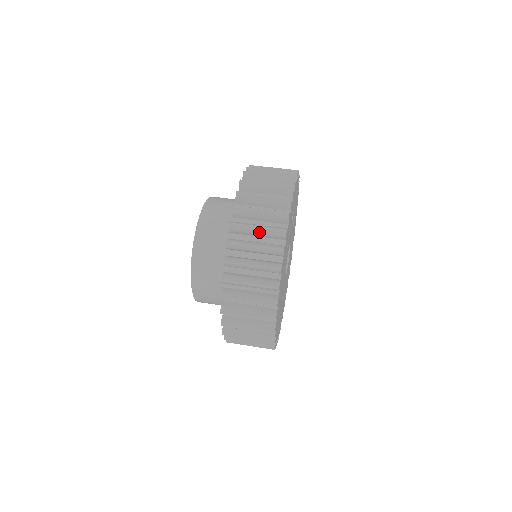
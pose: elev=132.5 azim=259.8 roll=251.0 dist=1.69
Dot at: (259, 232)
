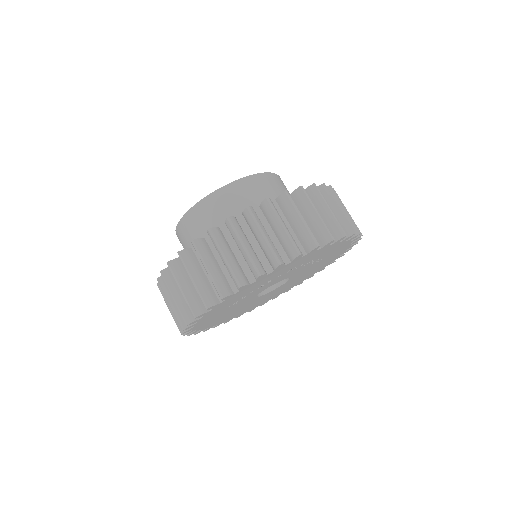
Dot at: (207, 273)
